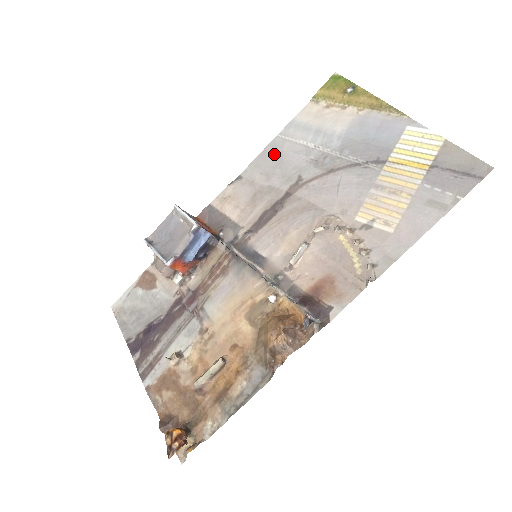
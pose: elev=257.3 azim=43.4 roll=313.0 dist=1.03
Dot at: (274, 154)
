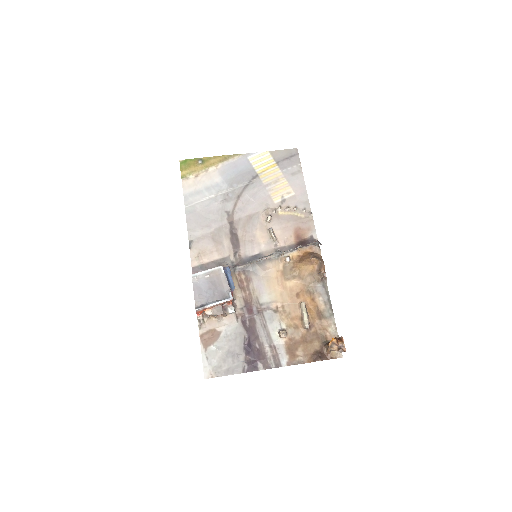
Dot at: (196, 215)
